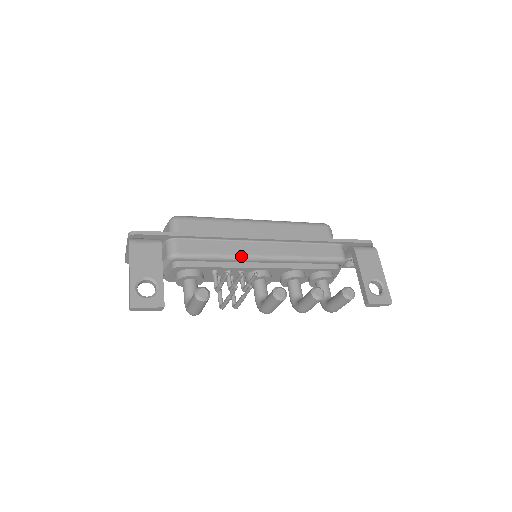
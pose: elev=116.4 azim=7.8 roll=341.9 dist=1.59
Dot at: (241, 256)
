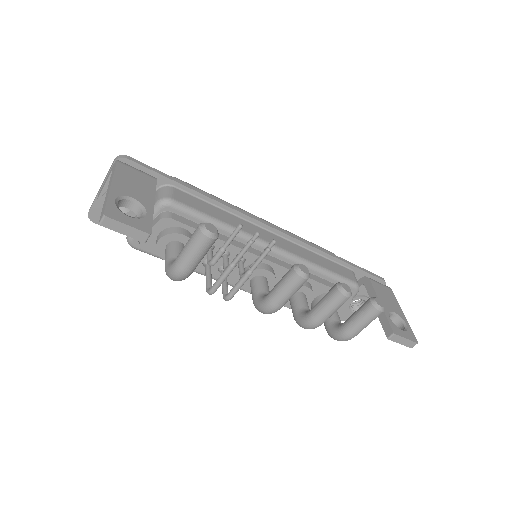
Dot at: (248, 234)
